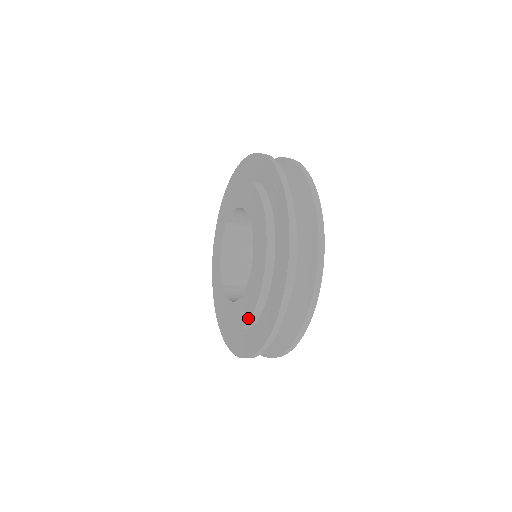
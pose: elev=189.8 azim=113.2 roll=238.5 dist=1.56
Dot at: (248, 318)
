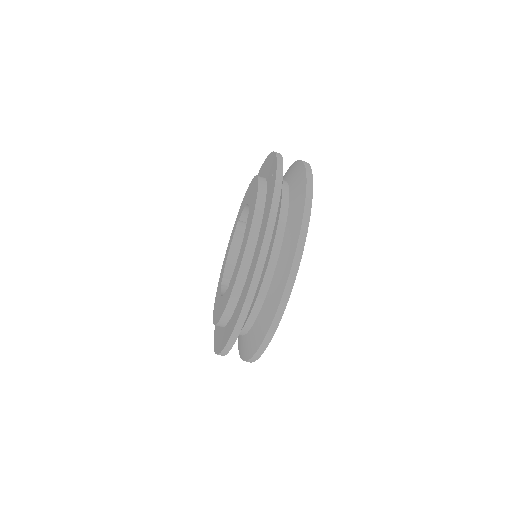
Dot at: (225, 307)
